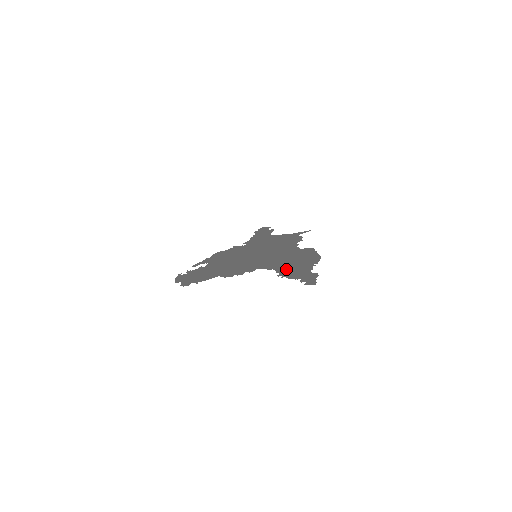
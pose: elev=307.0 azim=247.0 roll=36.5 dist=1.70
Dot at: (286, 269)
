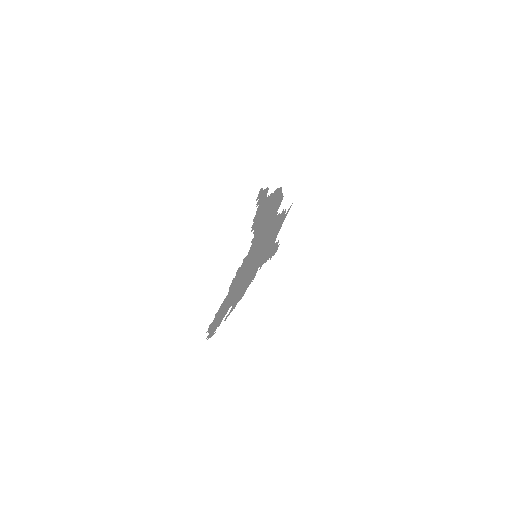
Dot at: (258, 223)
